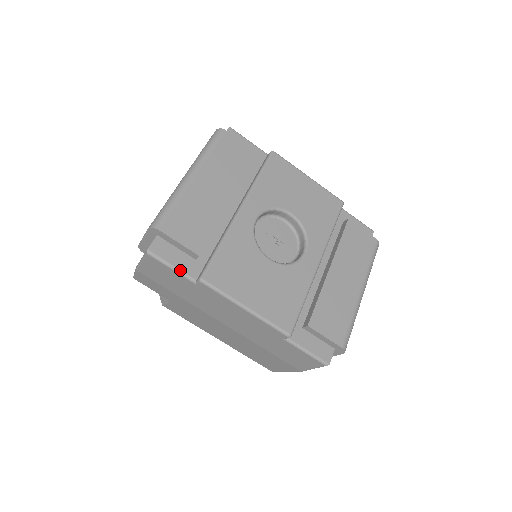
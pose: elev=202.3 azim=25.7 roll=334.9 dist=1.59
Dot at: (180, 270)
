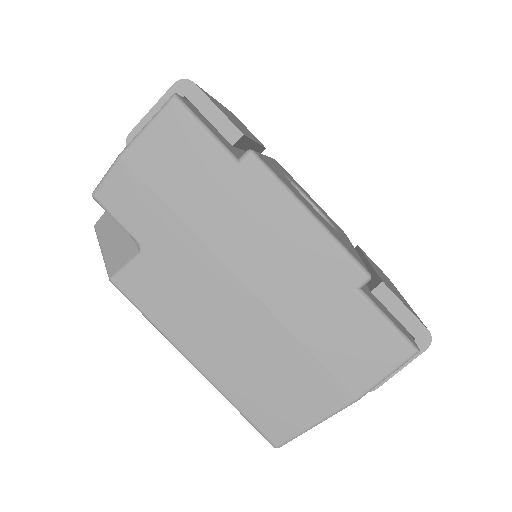
Dot at: (217, 137)
